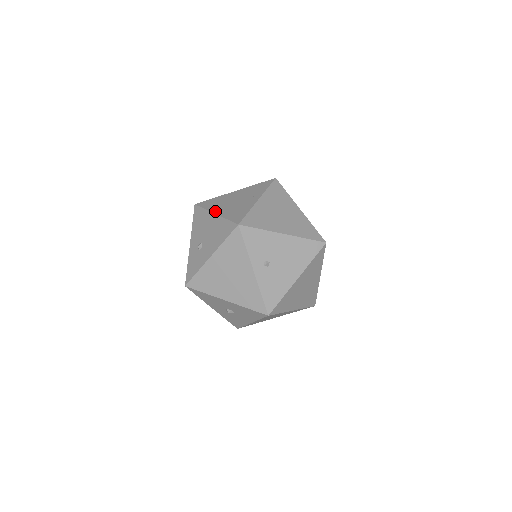
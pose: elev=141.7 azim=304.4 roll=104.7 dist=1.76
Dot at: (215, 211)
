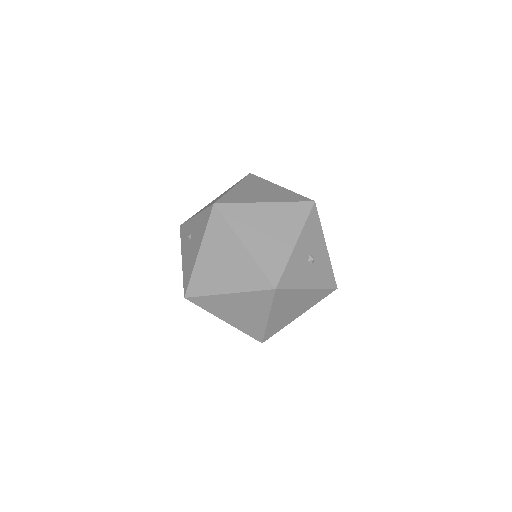
Dot at: (202, 250)
